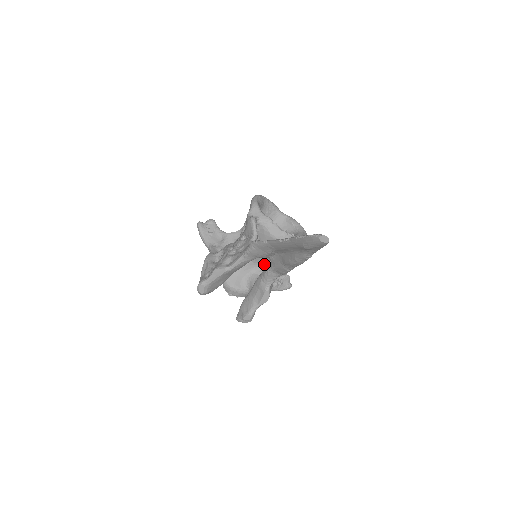
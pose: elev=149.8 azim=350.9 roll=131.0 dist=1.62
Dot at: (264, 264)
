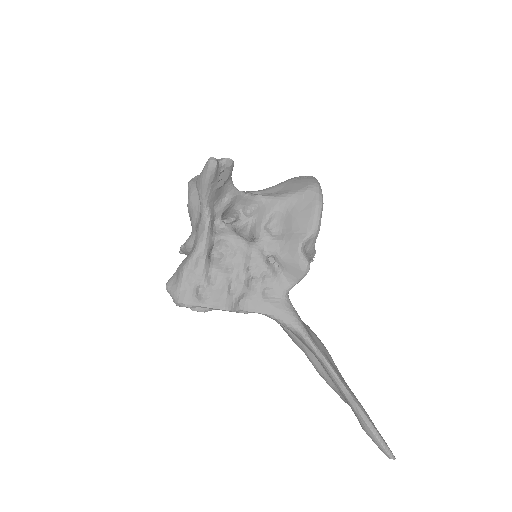
Dot at: occluded
